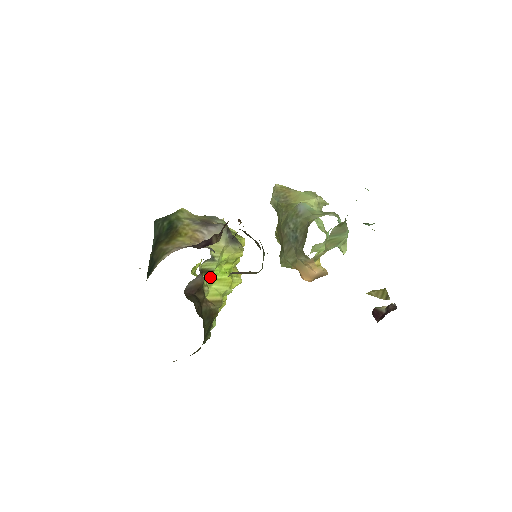
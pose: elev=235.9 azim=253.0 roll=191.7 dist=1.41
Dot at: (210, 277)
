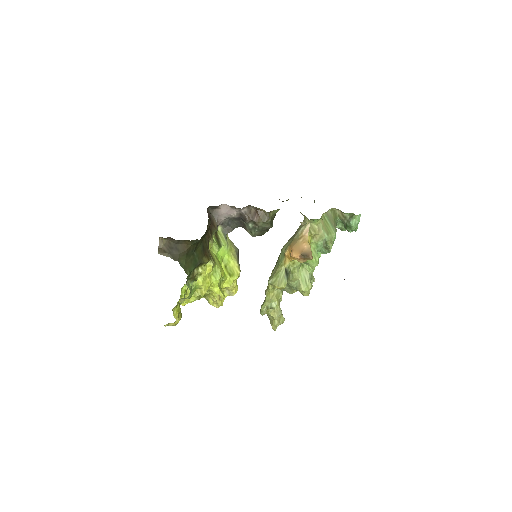
Dot at: (216, 245)
